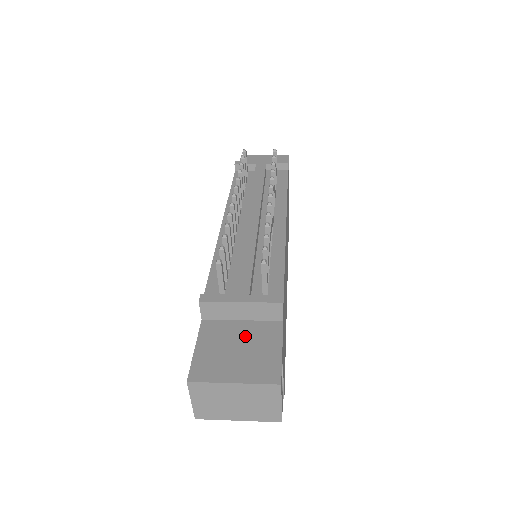
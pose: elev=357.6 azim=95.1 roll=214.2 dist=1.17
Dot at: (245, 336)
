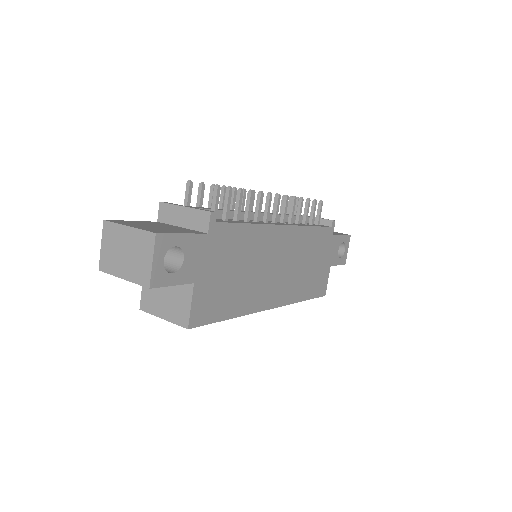
Dot at: (171, 227)
